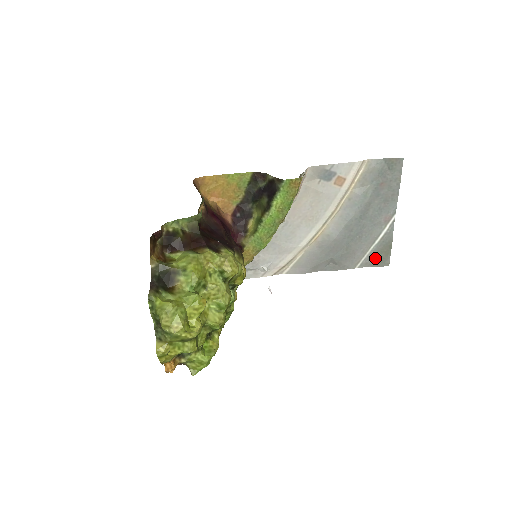
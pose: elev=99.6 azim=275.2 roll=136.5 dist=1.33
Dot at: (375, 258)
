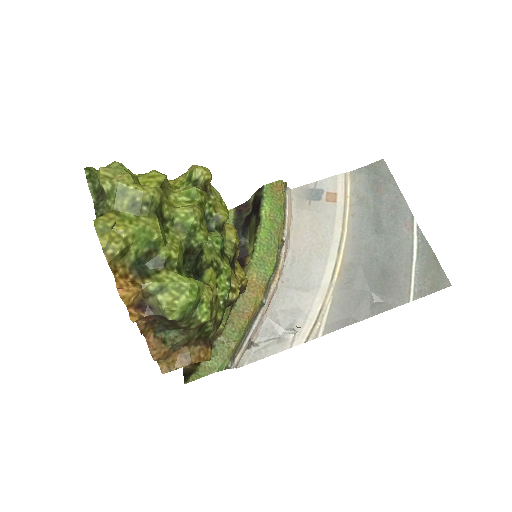
Dot at: (427, 280)
